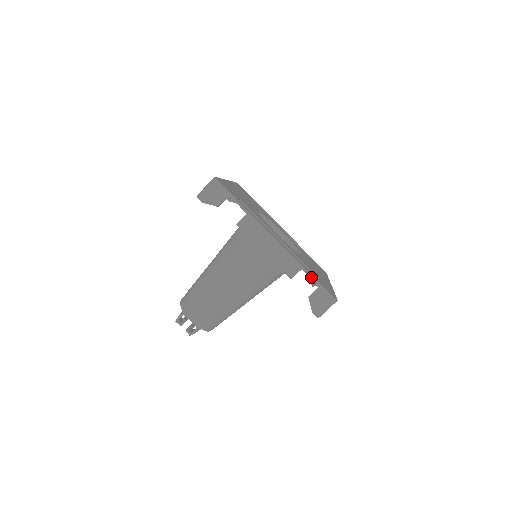
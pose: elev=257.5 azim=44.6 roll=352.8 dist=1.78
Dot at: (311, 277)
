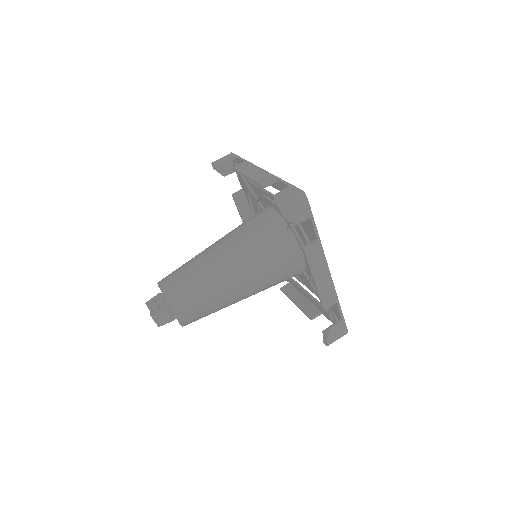
Dot at: (284, 182)
